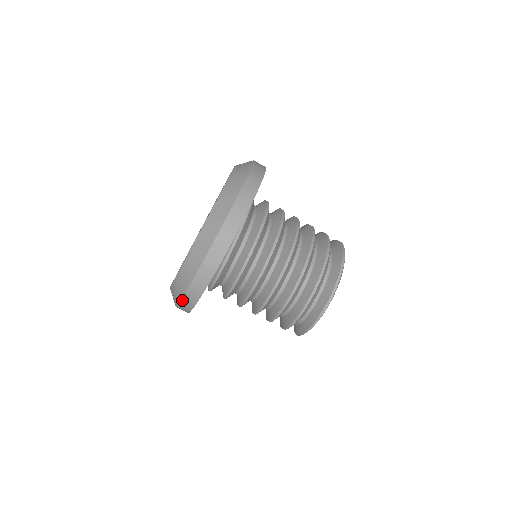
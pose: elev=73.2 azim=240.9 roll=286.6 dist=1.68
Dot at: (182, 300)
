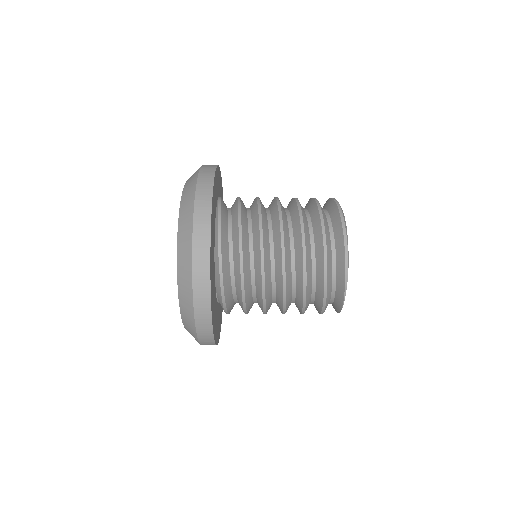
Dot at: (196, 322)
